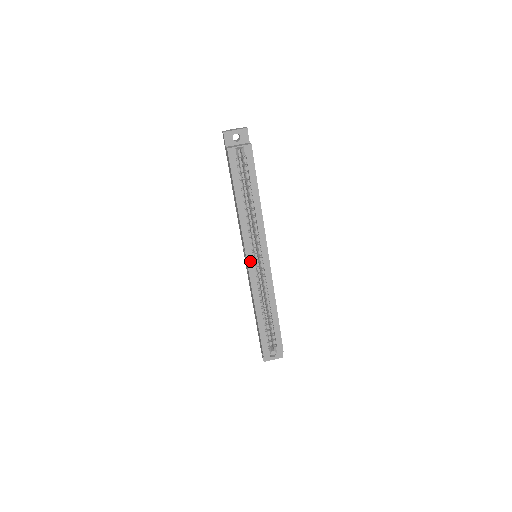
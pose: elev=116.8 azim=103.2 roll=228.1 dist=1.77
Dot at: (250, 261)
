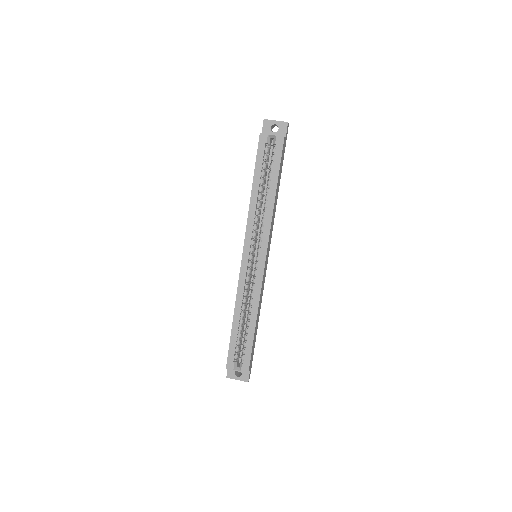
Dot at: (246, 255)
